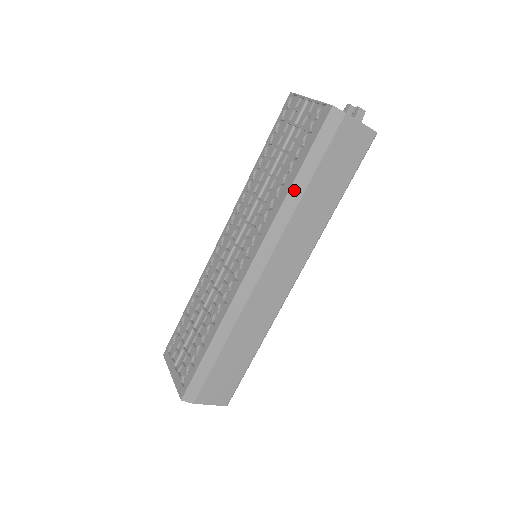
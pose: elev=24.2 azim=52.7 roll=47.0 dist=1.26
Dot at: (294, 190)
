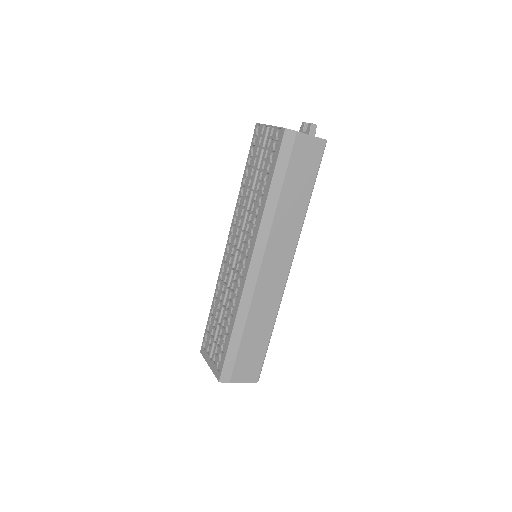
Dot at: (271, 198)
